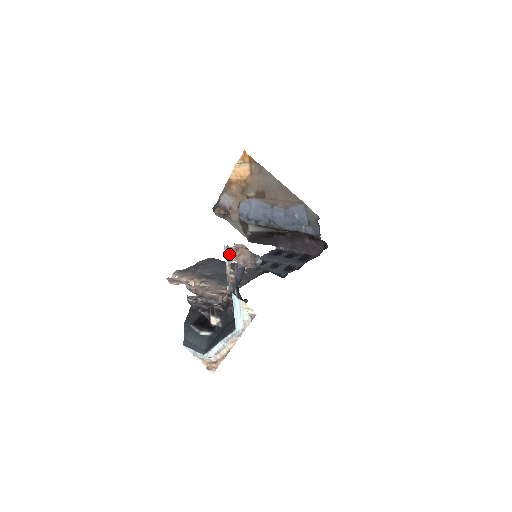
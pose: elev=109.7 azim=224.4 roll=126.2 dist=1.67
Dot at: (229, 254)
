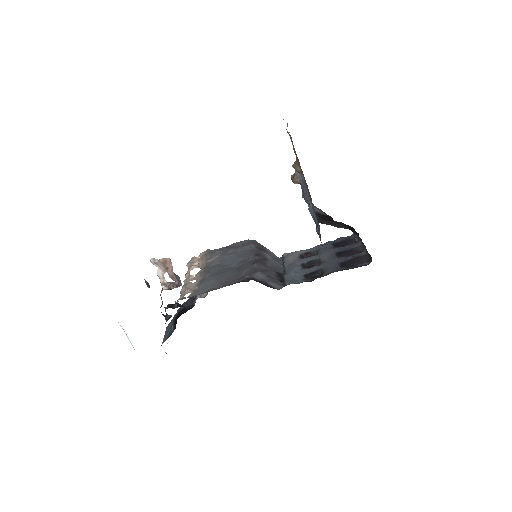
Dot at: (159, 265)
